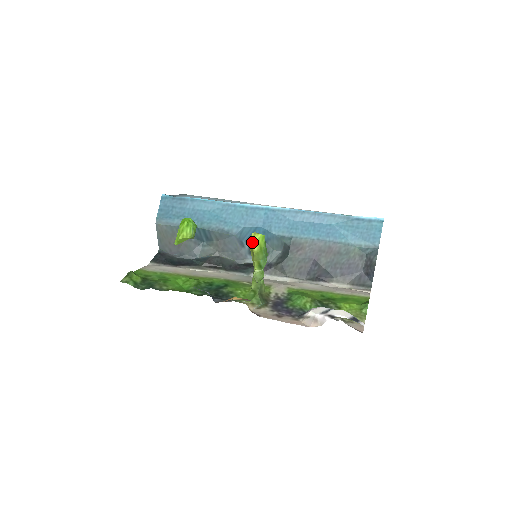
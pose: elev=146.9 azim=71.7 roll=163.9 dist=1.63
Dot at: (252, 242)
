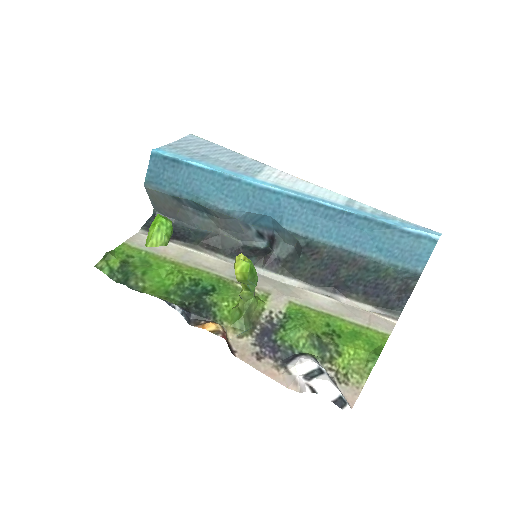
Dot at: (235, 268)
